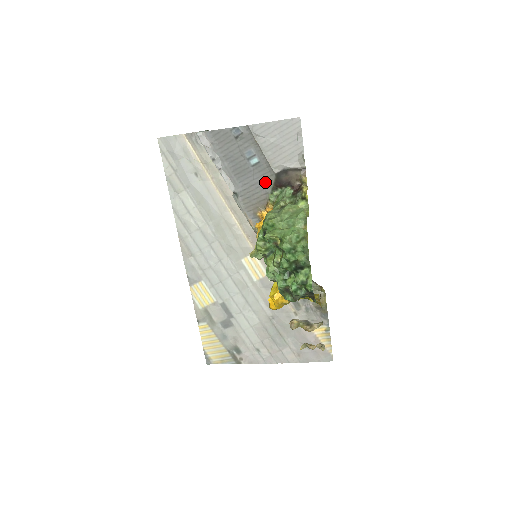
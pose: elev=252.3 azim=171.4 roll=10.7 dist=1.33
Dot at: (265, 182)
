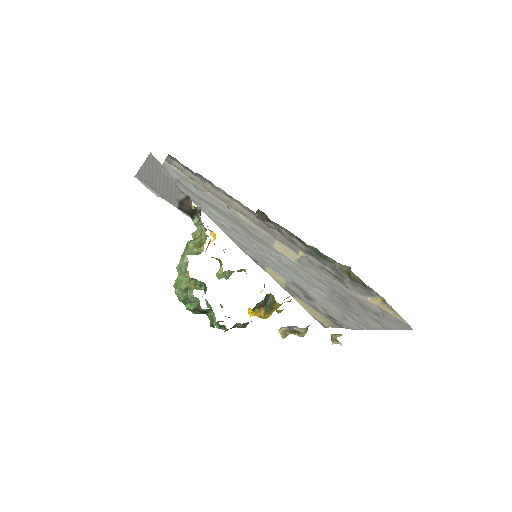
Dot at: occluded
